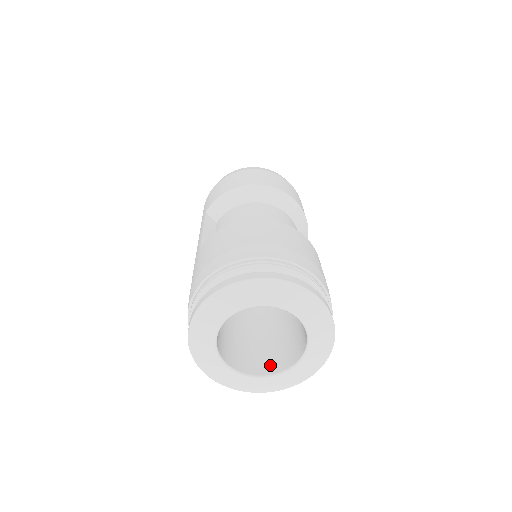
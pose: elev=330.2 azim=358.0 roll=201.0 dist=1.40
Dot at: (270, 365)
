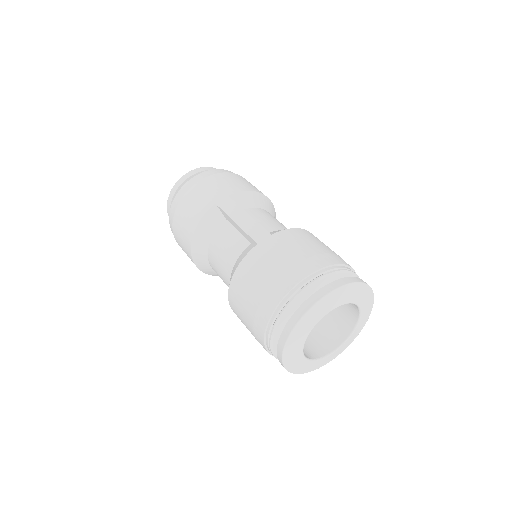
Dot at: (305, 351)
